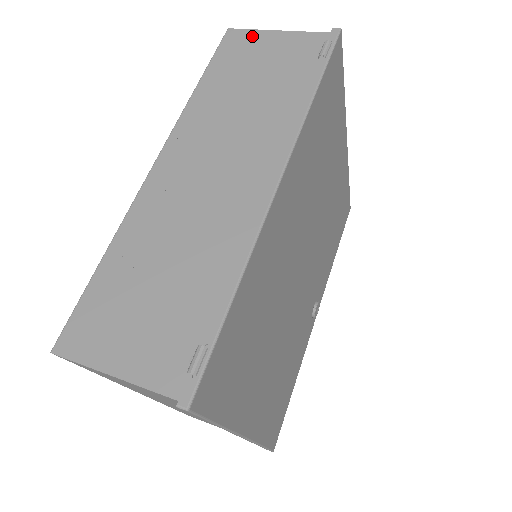
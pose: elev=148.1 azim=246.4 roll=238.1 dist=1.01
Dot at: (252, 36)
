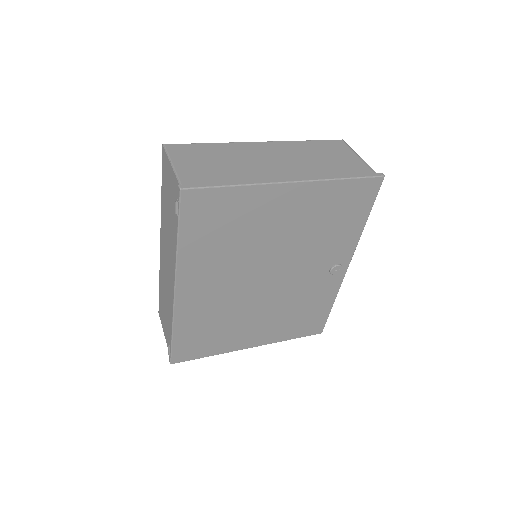
Dot at: (167, 162)
